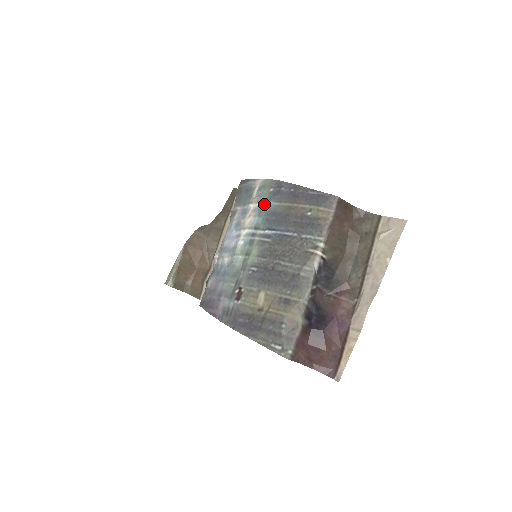
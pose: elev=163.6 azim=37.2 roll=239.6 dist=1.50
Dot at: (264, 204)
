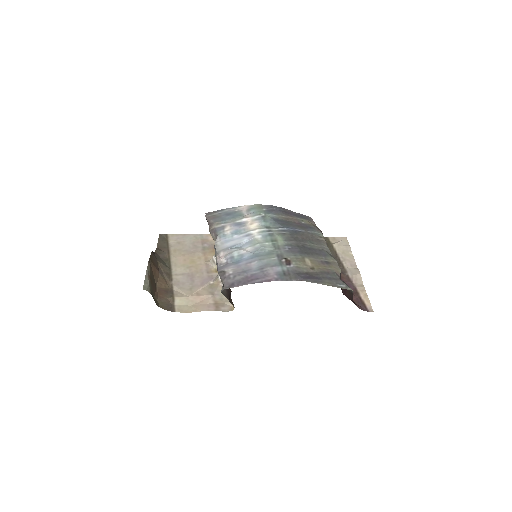
Dot at: (265, 215)
